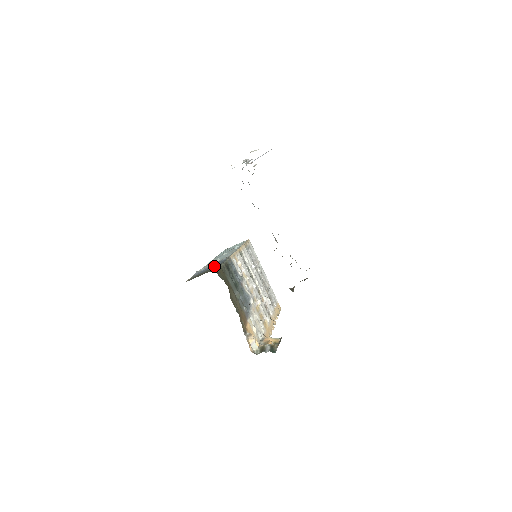
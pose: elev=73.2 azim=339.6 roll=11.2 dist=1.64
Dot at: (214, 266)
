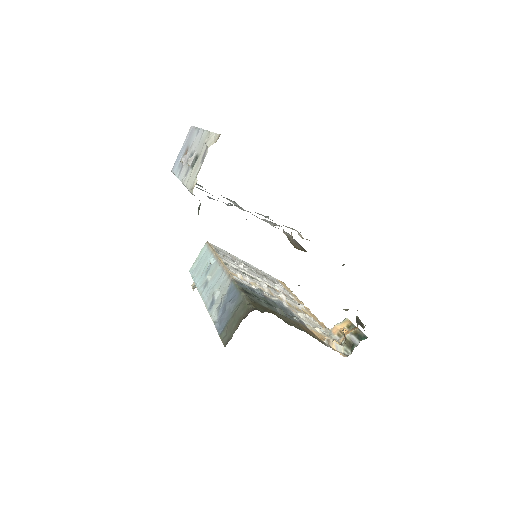
Dot at: (234, 303)
